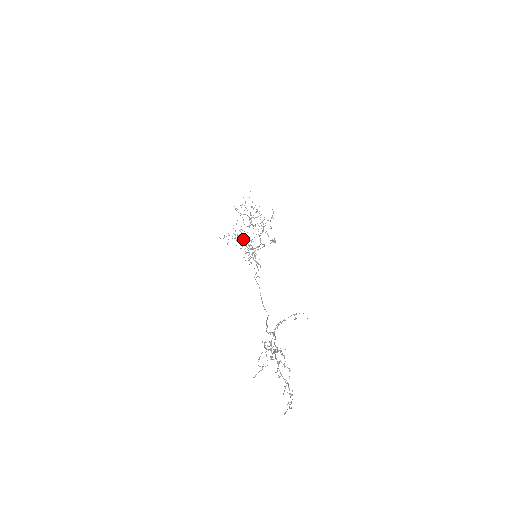
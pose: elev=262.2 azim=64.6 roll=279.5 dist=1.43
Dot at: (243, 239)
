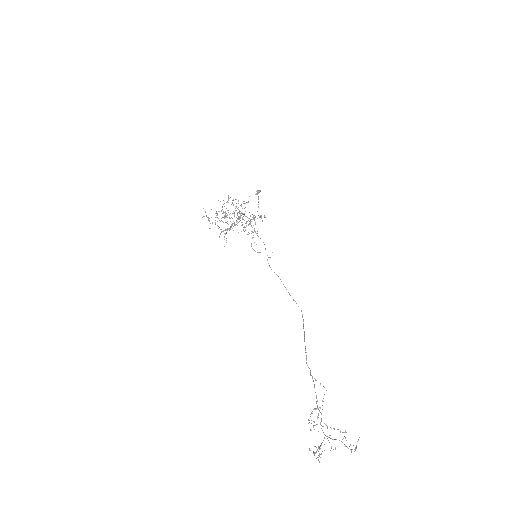
Dot at: occluded
